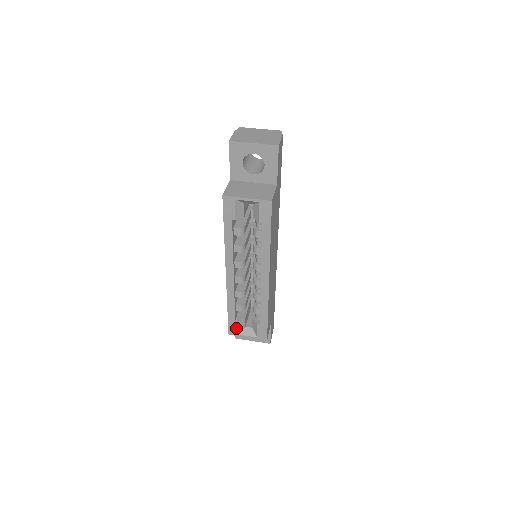
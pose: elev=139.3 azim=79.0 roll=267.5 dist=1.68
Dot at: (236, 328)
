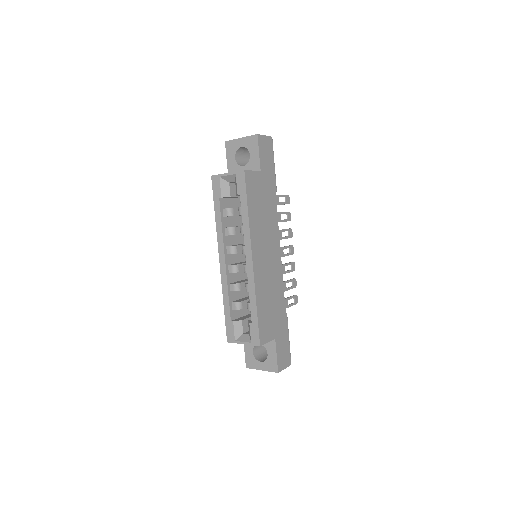
Dot at: (232, 332)
